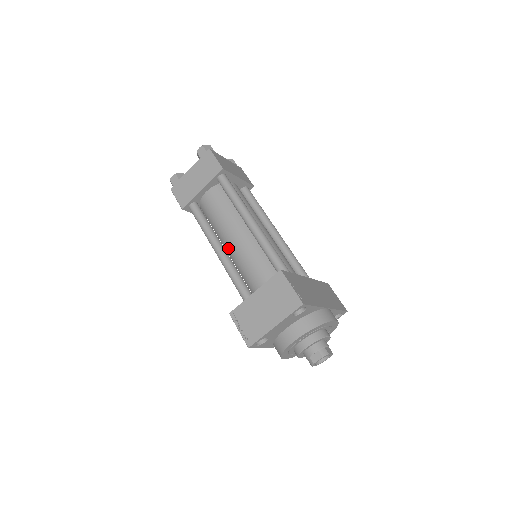
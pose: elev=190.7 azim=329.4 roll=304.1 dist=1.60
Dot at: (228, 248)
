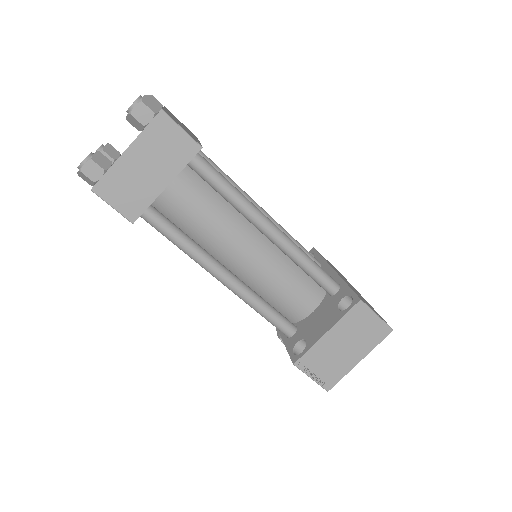
Dot at: (229, 264)
